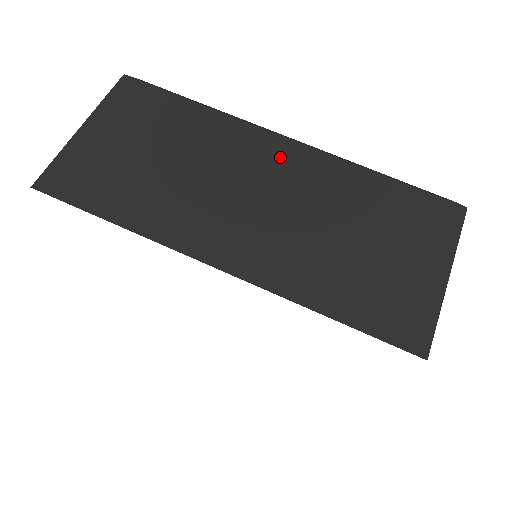
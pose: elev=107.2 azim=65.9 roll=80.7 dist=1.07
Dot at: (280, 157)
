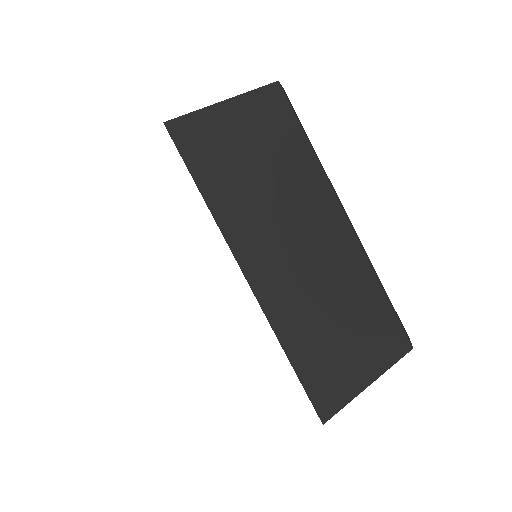
Dot at: (334, 229)
